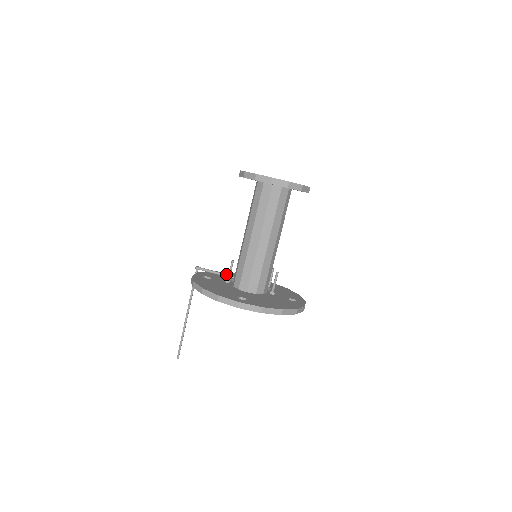
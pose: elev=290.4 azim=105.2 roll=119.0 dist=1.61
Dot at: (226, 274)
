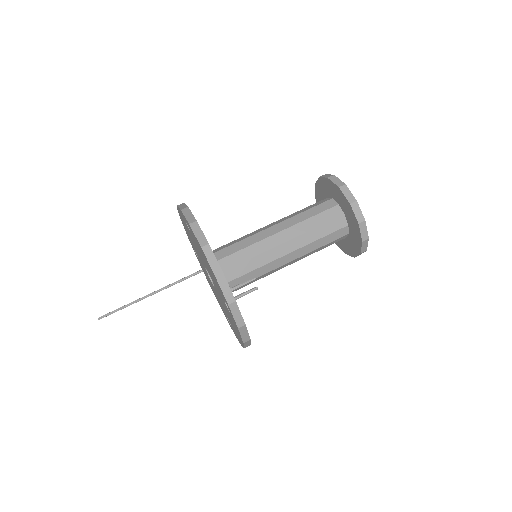
Dot at: occluded
